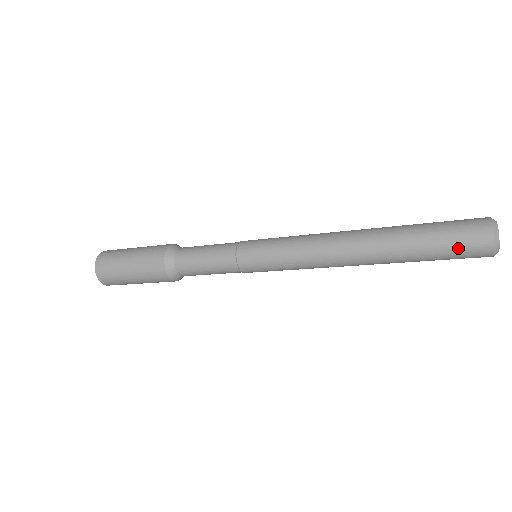
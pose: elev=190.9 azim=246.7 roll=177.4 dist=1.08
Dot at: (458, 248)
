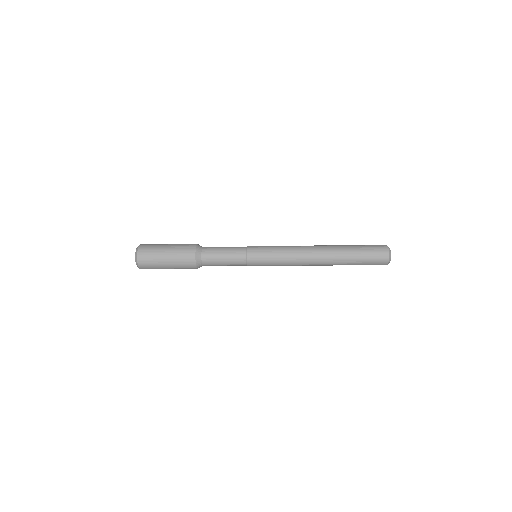
Dot at: (372, 260)
